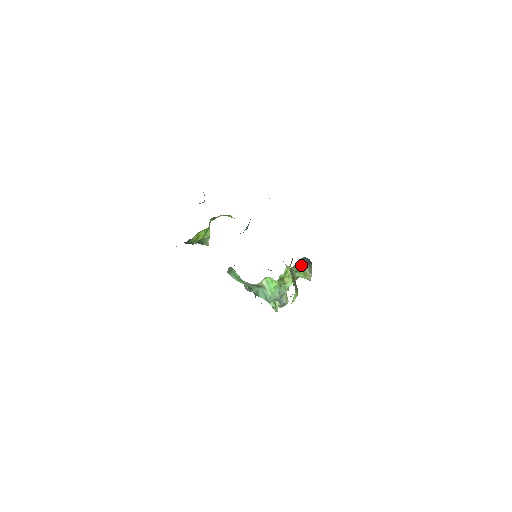
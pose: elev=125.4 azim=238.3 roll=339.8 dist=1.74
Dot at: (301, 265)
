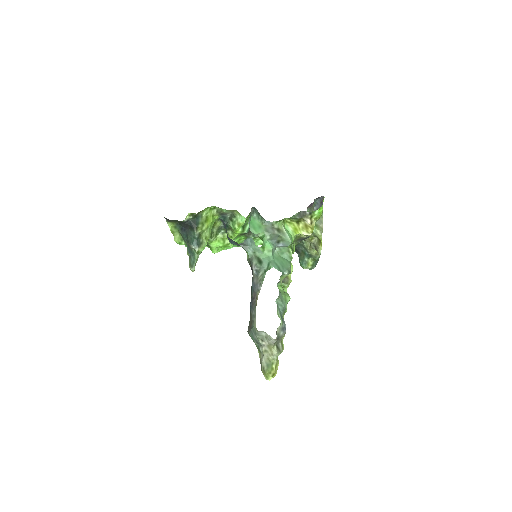
Dot at: occluded
